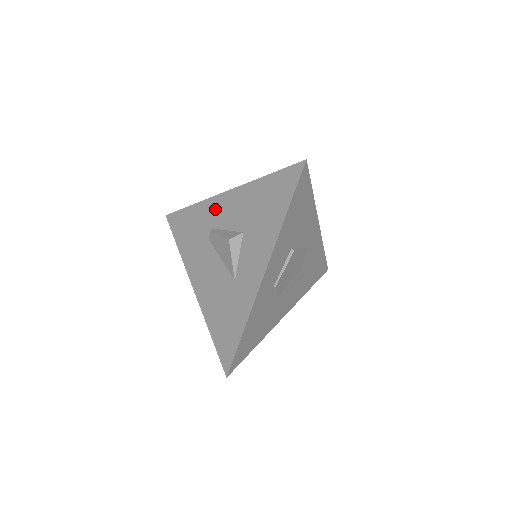
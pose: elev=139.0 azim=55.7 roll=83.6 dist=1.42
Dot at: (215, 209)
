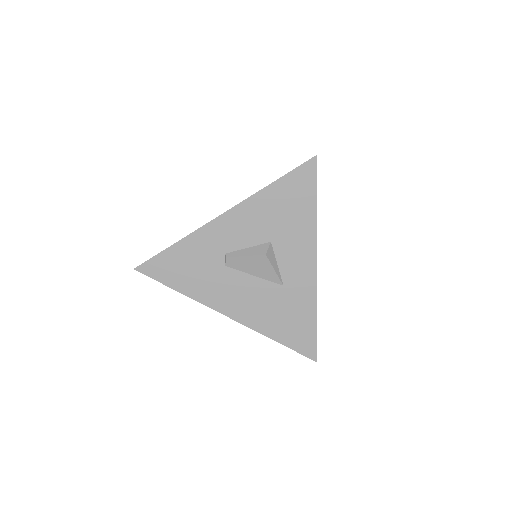
Dot at: (217, 235)
